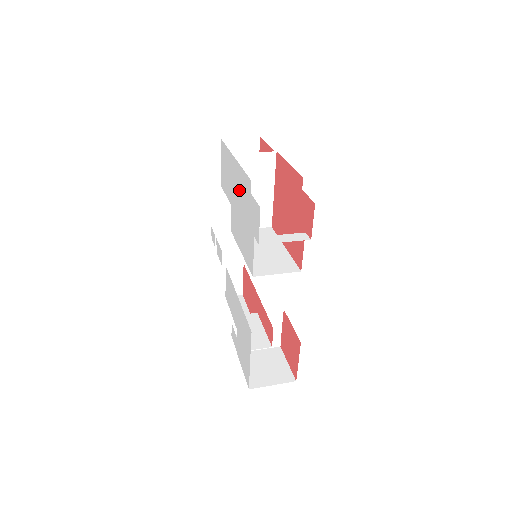
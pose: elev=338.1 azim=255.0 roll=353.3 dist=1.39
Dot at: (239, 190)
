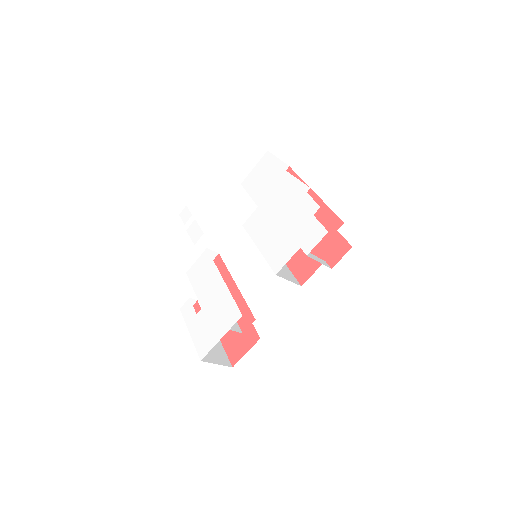
Dot at: (288, 204)
